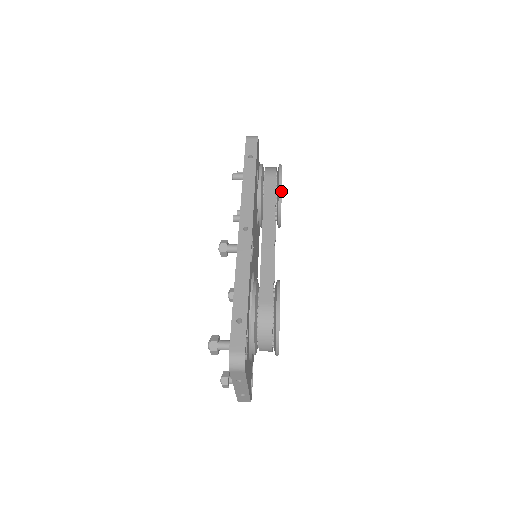
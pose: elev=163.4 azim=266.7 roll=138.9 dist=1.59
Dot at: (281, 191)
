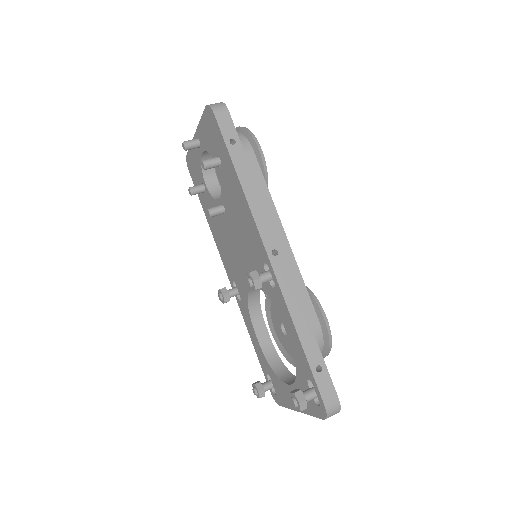
Dot at: (267, 172)
